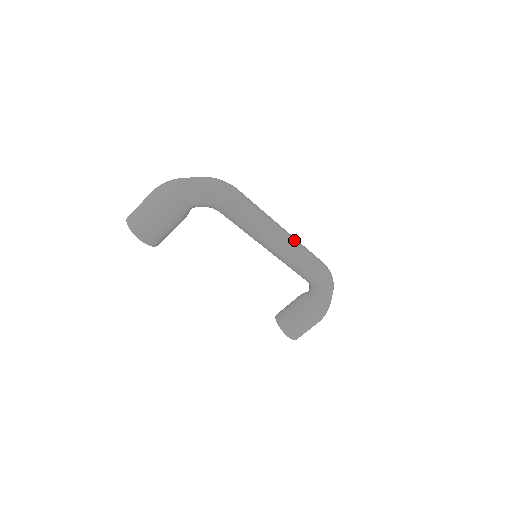
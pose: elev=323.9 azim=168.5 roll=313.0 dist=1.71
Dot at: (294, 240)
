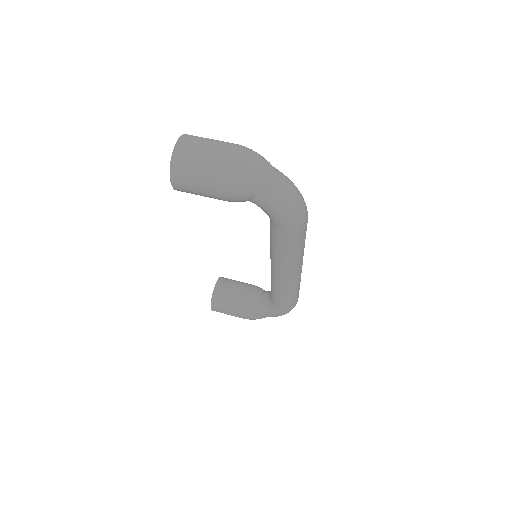
Dot at: (299, 278)
